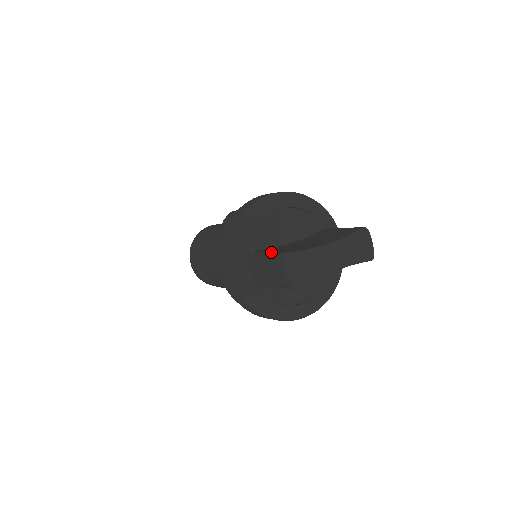
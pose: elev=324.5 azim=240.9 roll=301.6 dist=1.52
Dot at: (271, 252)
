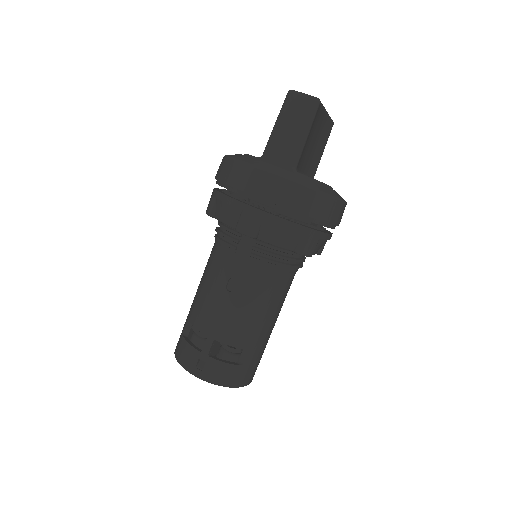
Dot at: (277, 118)
